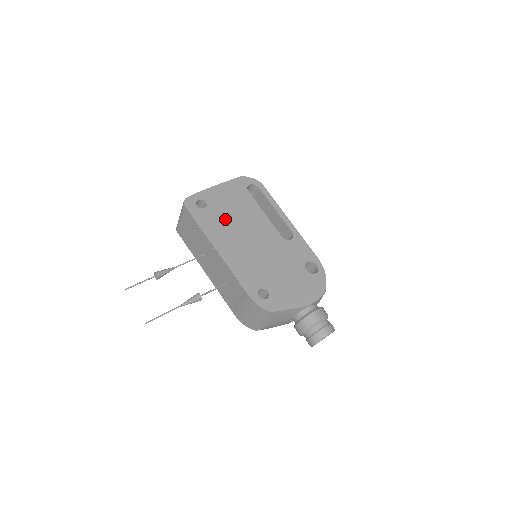
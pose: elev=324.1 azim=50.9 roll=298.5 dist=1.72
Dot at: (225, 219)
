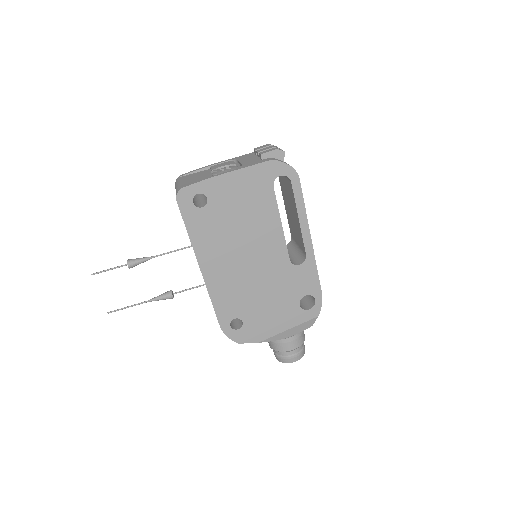
Dot at: (225, 227)
